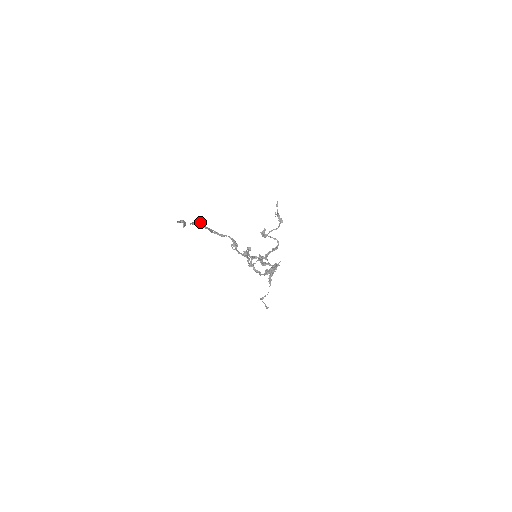
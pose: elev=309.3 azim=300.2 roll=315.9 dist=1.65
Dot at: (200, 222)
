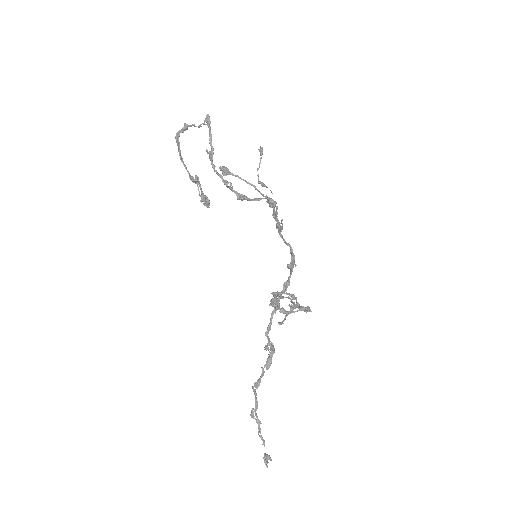
Dot at: (251, 417)
